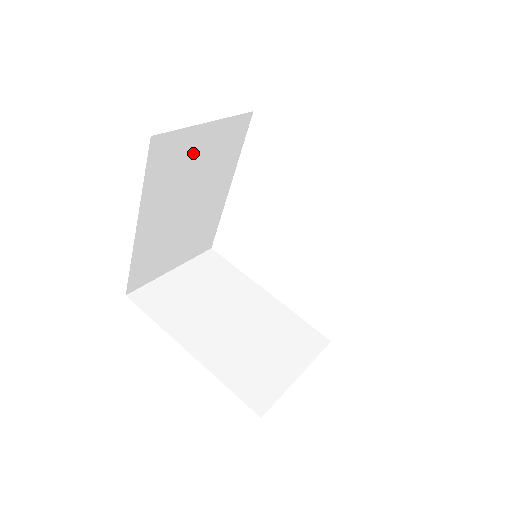
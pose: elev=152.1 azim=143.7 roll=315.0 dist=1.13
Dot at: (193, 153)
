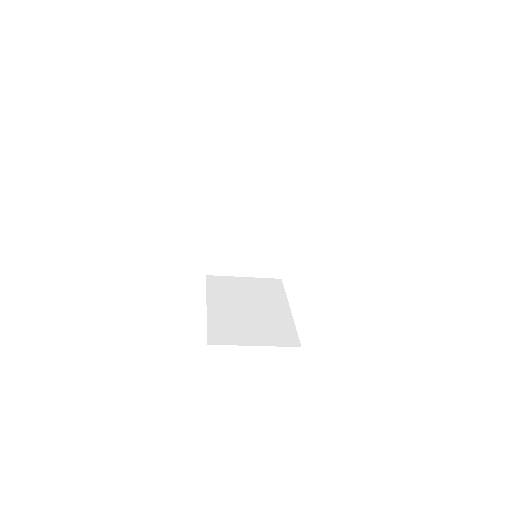
Dot at: (248, 194)
